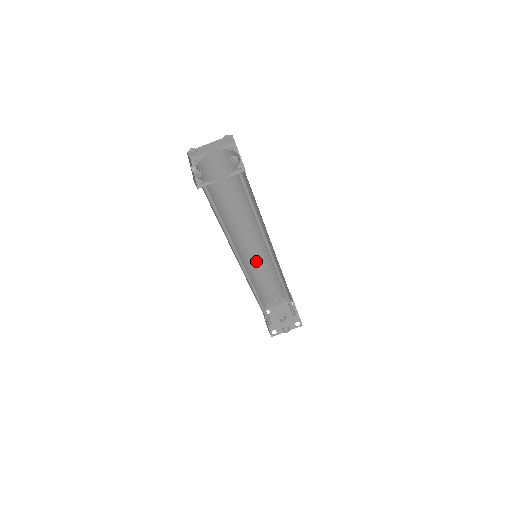
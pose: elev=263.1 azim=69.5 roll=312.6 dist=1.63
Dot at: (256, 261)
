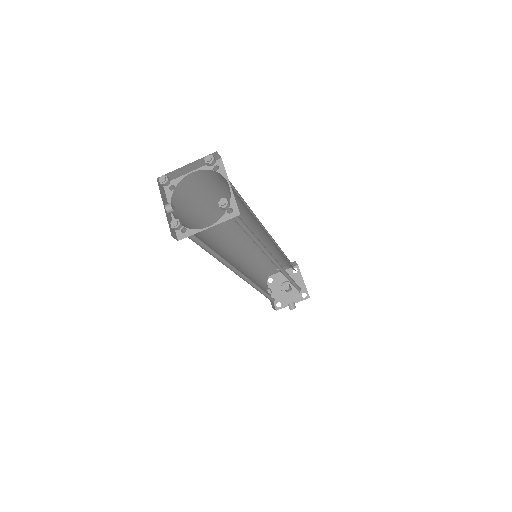
Dot at: (255, 248)
